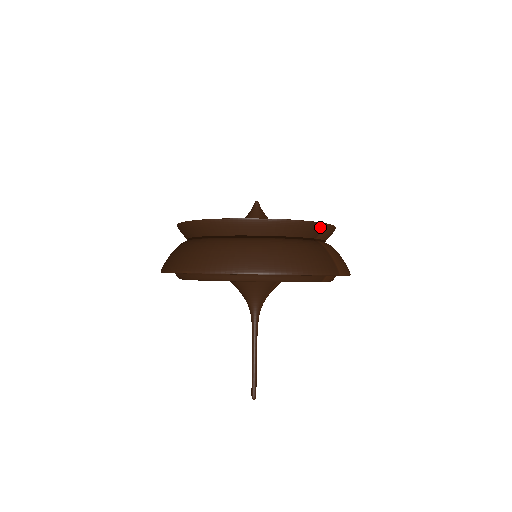
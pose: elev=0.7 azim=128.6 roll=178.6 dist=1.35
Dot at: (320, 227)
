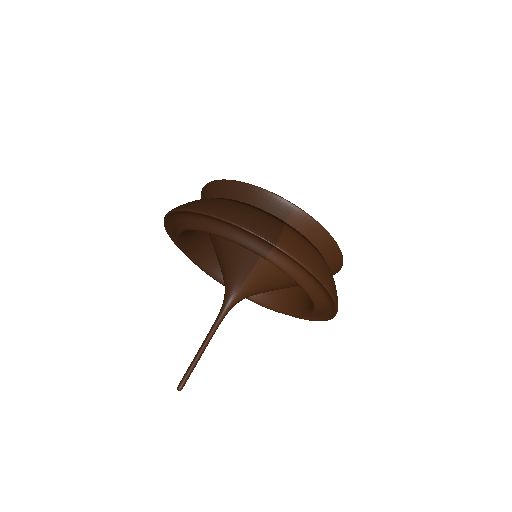
Dot at: (288, 206)
